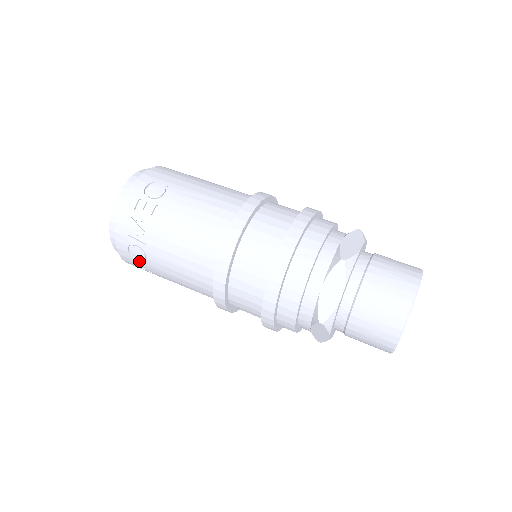
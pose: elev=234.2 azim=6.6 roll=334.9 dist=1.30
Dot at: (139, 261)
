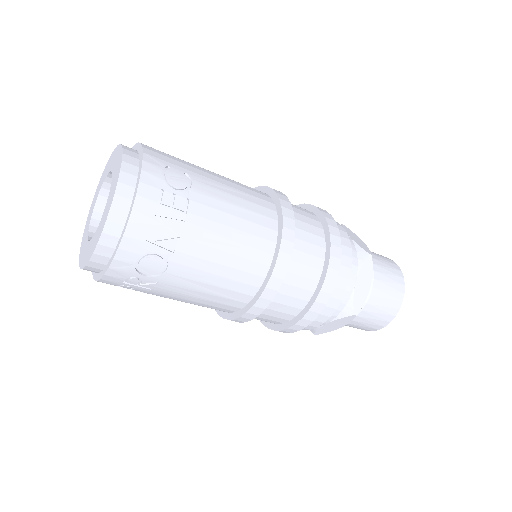
Dot at: (144, 275)
